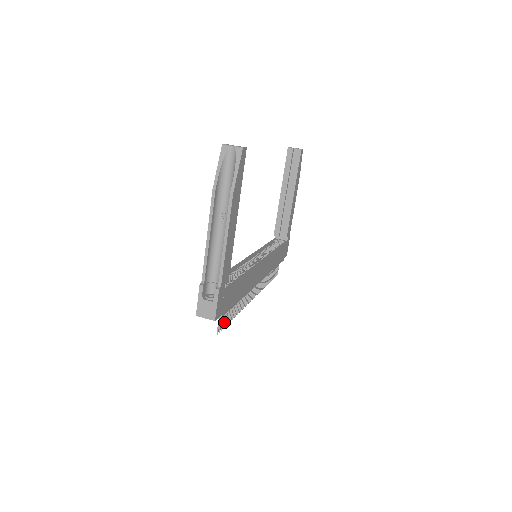
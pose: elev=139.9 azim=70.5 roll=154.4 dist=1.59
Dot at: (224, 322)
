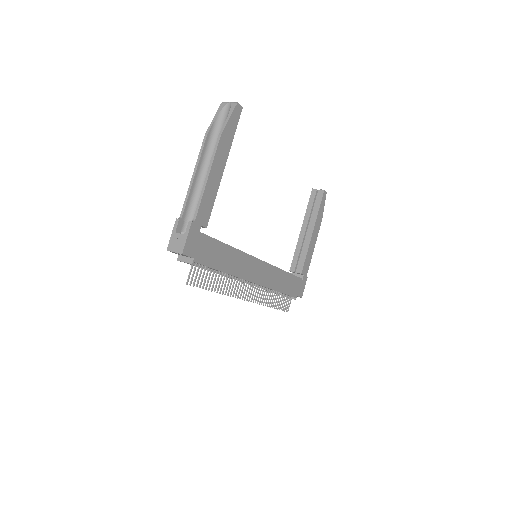
Dot at: (198, 279)
